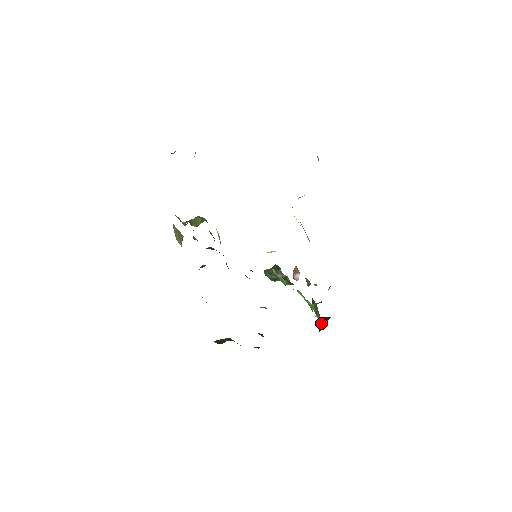
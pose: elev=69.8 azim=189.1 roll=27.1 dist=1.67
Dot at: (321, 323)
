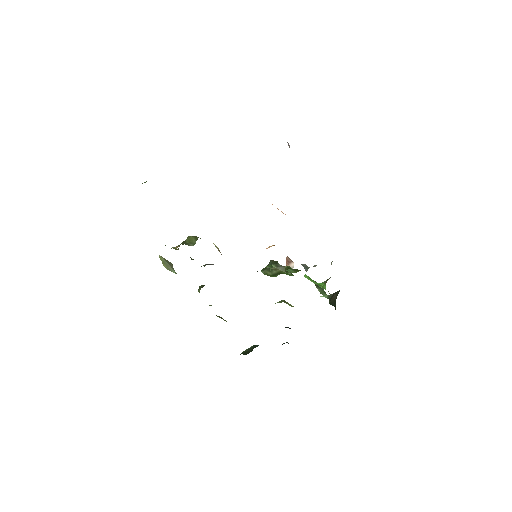
Dot at: (332, 299)
